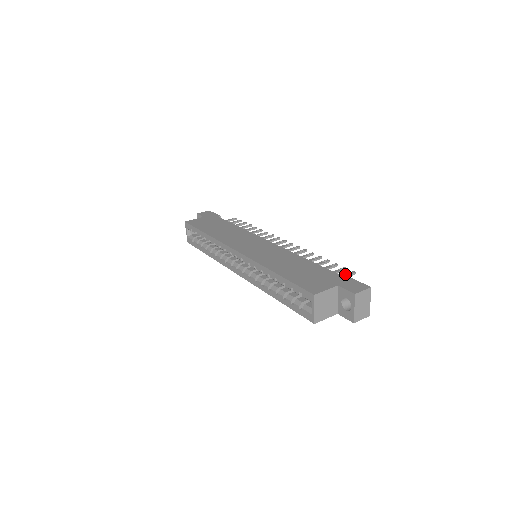
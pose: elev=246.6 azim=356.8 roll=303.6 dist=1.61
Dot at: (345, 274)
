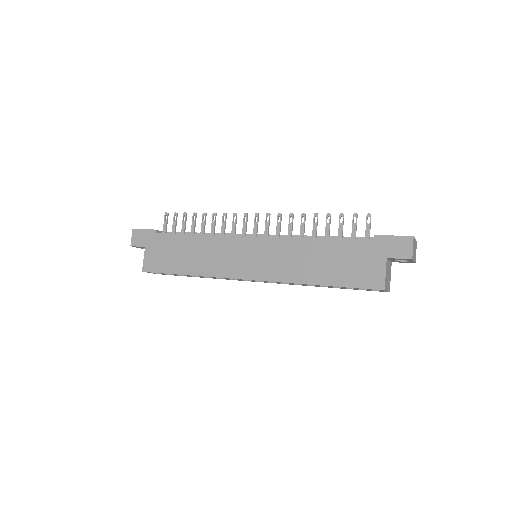
Dot at: (366, 226)
